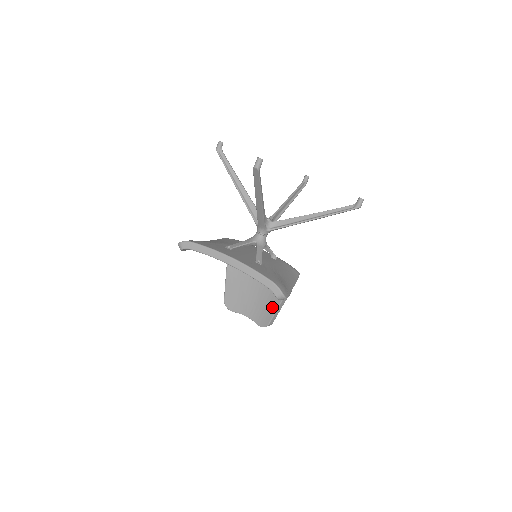
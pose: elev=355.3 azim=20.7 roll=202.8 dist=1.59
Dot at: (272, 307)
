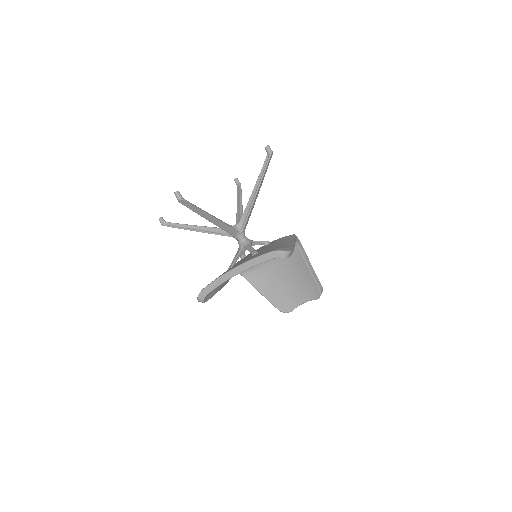
Dot at: (308, 277)
